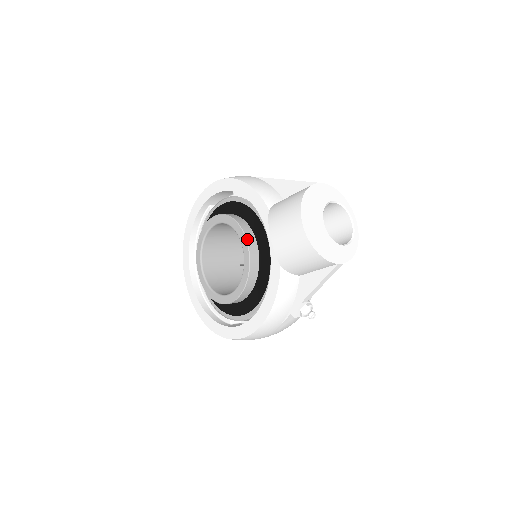
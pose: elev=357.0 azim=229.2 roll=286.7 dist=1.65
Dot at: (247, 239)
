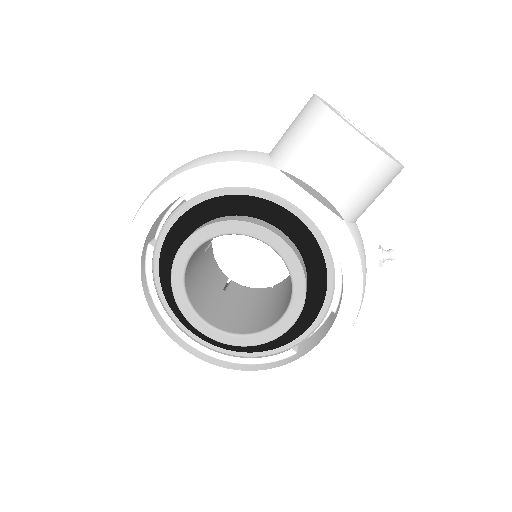
Dot at: (268, 229)
